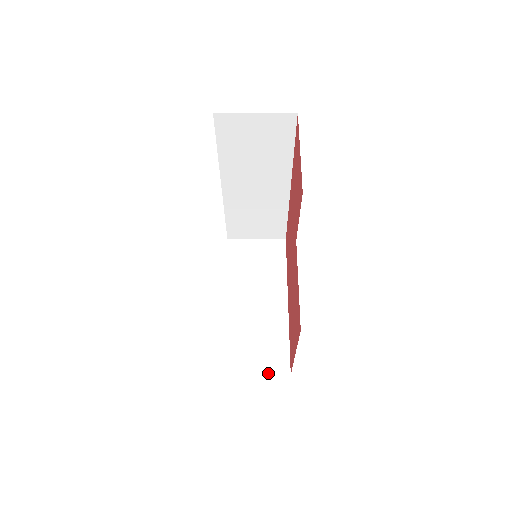
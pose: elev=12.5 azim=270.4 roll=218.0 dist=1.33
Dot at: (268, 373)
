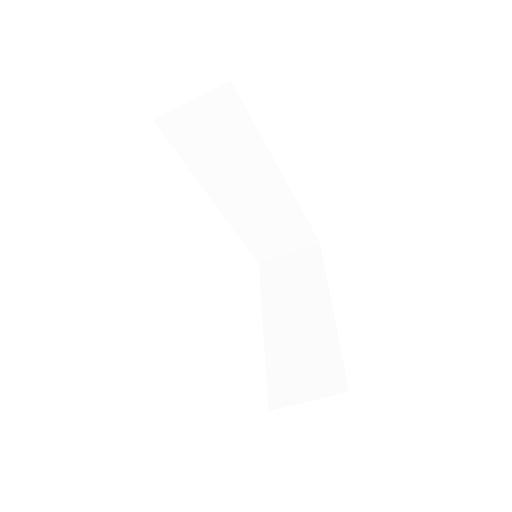
Dot at: (321, 396)
